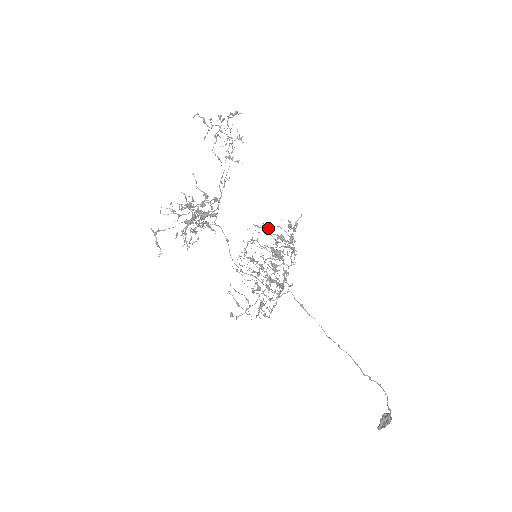
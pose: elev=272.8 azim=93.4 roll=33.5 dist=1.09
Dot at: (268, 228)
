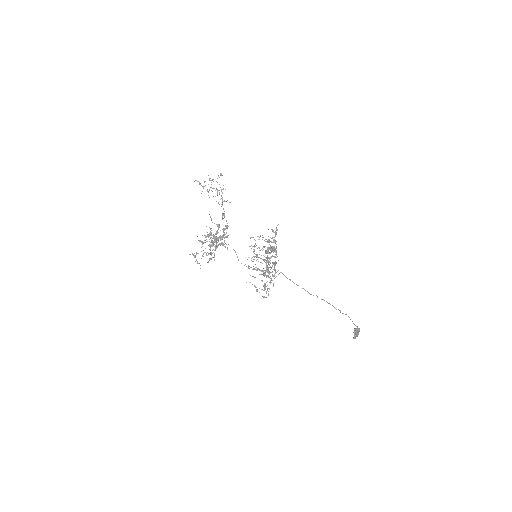
Dot at: (260, 236)
